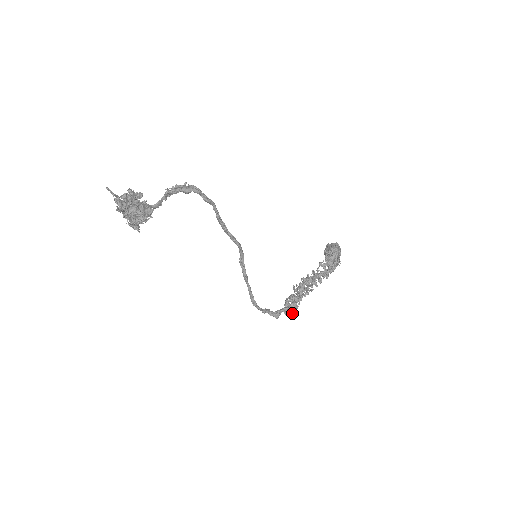
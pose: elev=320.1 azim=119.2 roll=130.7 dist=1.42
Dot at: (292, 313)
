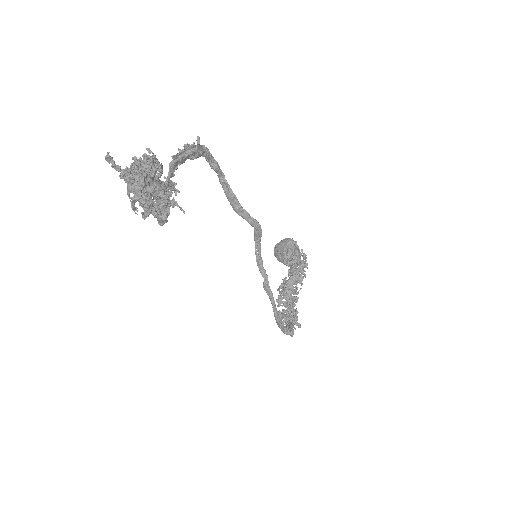
Dot at: (299, 324)
